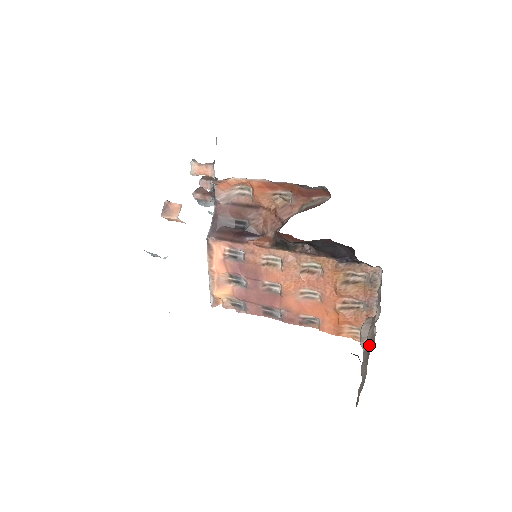
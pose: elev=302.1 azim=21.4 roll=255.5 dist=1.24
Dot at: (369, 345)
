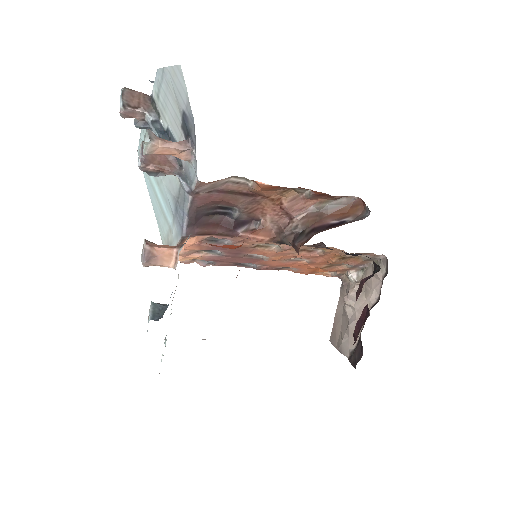
Dot at: (360, 314)
